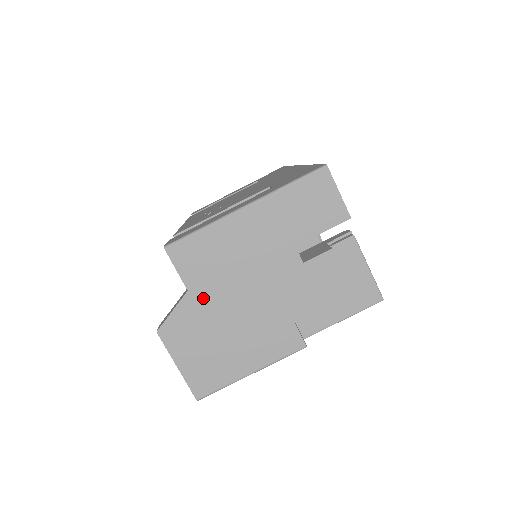
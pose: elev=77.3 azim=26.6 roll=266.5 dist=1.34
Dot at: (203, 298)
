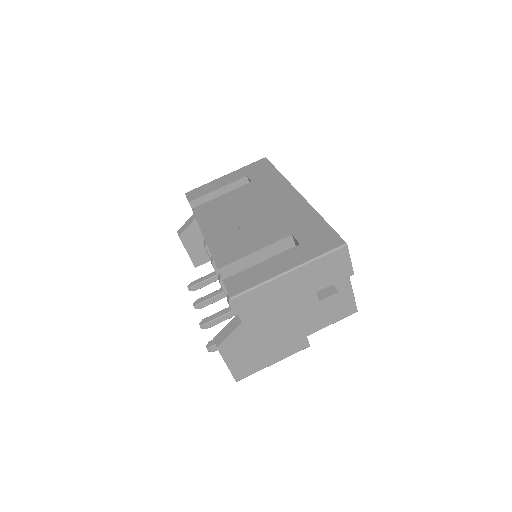
Dot at: (251, 326)
